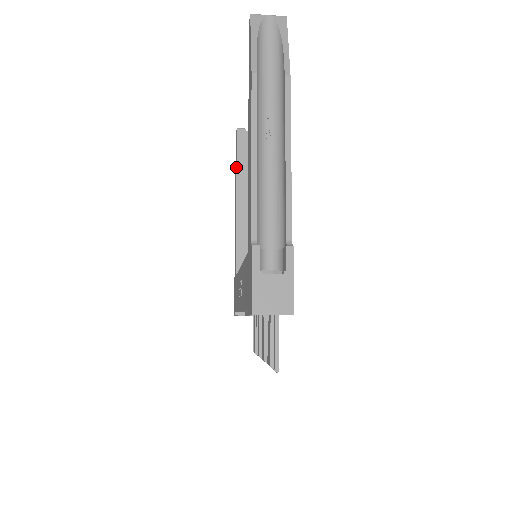
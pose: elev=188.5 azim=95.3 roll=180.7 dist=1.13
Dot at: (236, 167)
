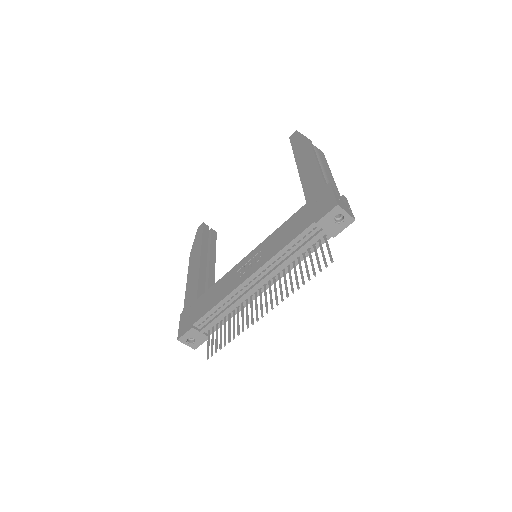
Dot at: (202, 240)
